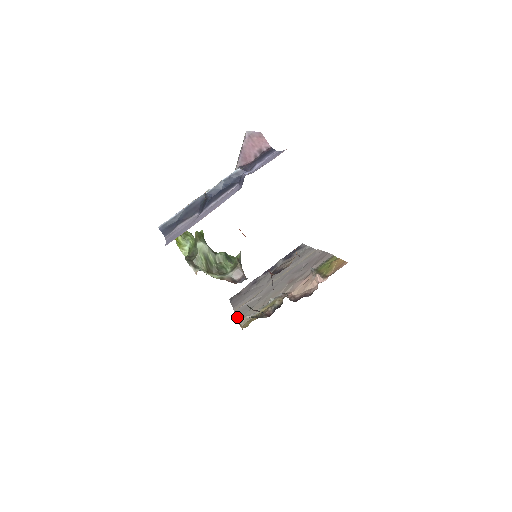
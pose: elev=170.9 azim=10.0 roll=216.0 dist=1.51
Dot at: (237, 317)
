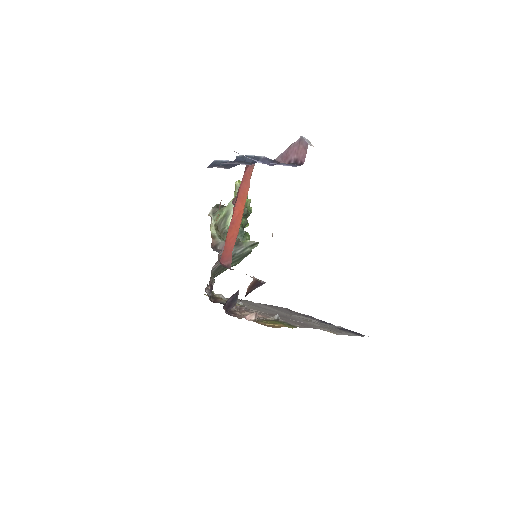
Dot at: occluded
